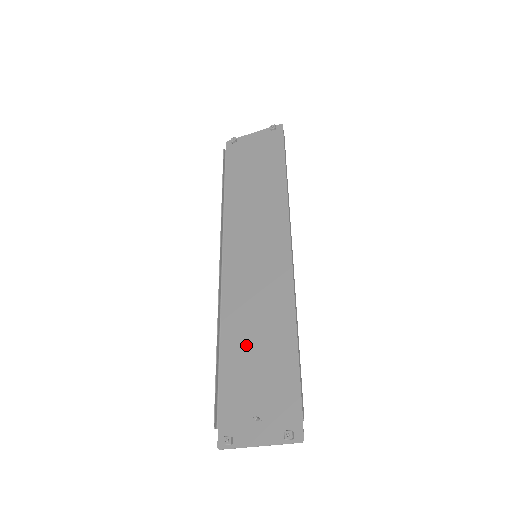
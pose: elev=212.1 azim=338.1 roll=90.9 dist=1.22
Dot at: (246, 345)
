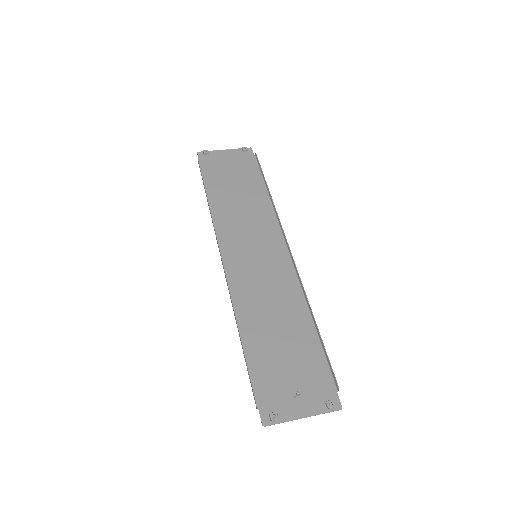
Dot at: (267, 332)
